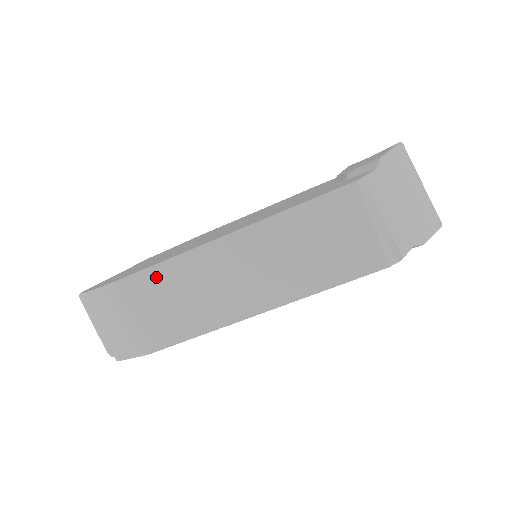
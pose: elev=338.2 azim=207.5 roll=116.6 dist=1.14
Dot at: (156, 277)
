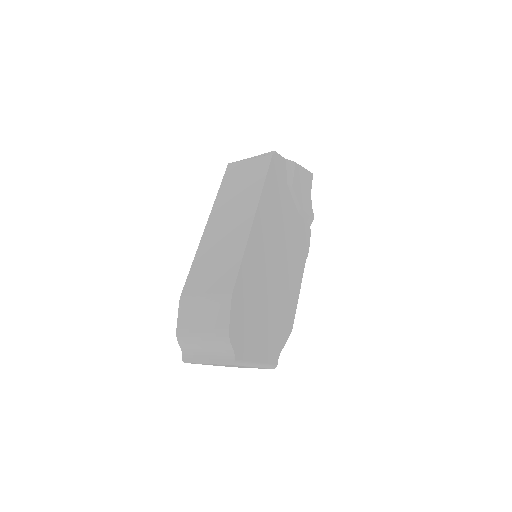
Dot at: (197, 269)
